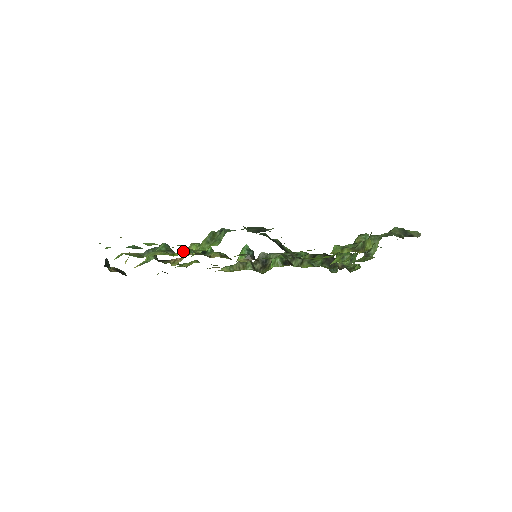
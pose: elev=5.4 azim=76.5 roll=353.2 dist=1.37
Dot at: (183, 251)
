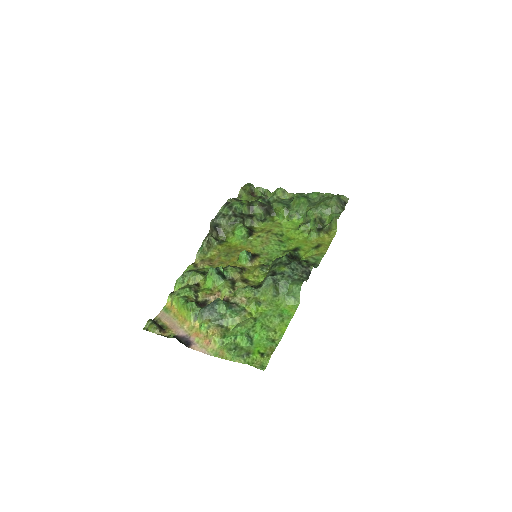
Dot at: (253, 307)
